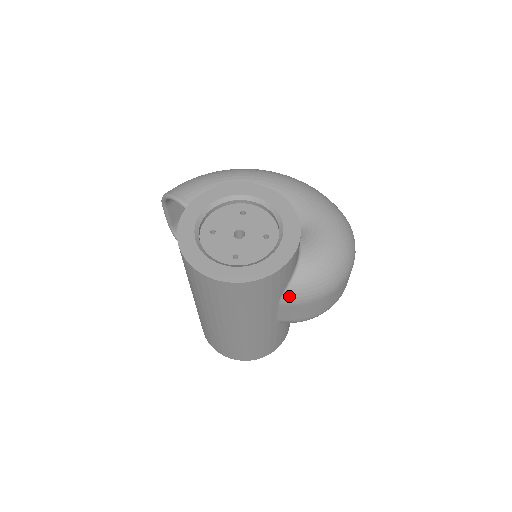
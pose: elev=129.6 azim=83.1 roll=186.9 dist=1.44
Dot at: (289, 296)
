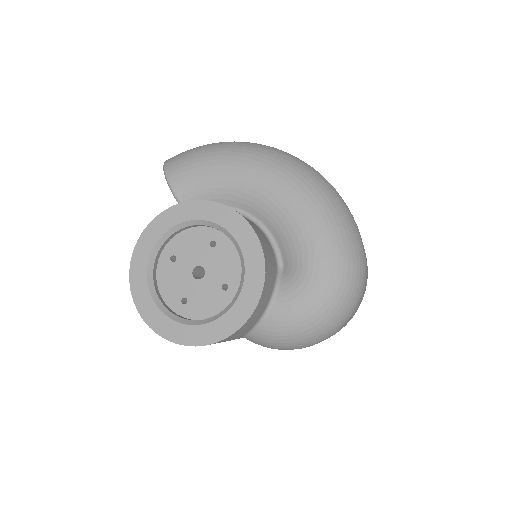
Dot at: (251, 340)
